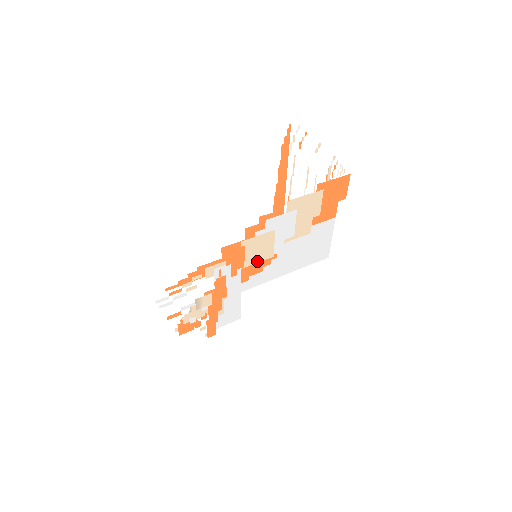
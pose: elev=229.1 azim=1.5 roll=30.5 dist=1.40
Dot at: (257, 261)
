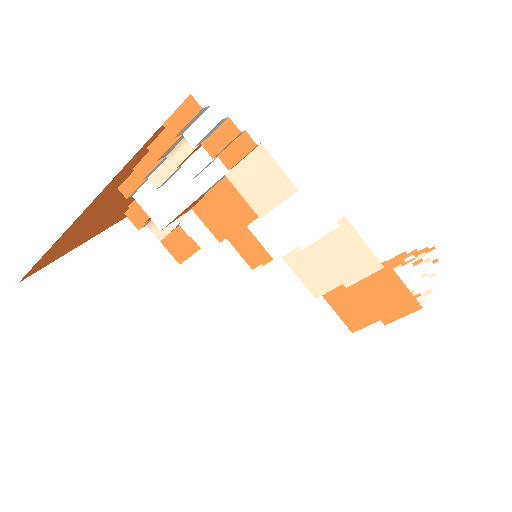
Dot at: (245, 195)
